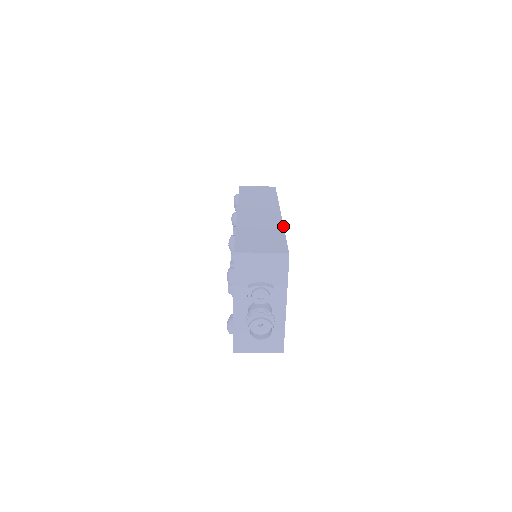
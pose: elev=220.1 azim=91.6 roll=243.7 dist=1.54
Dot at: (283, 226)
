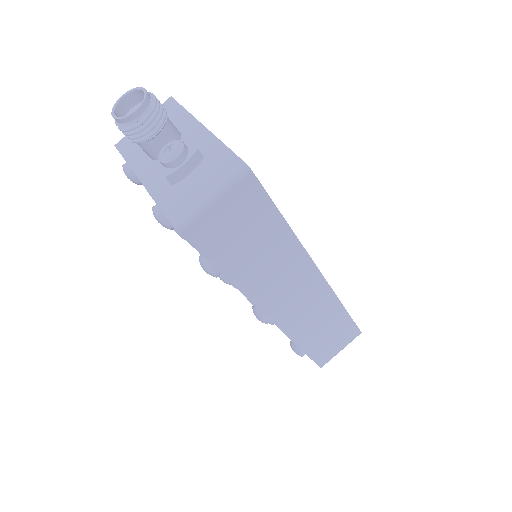
Dot at: occluded
